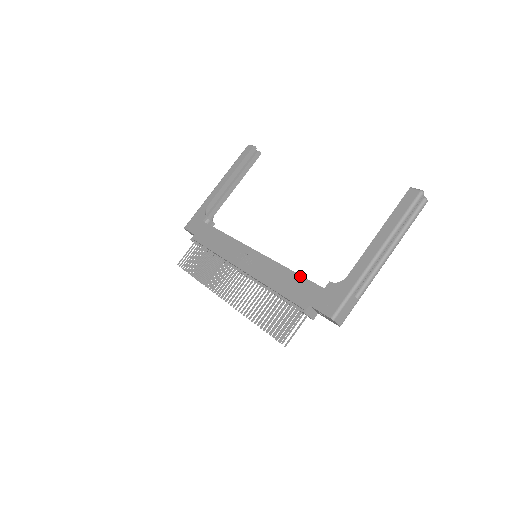
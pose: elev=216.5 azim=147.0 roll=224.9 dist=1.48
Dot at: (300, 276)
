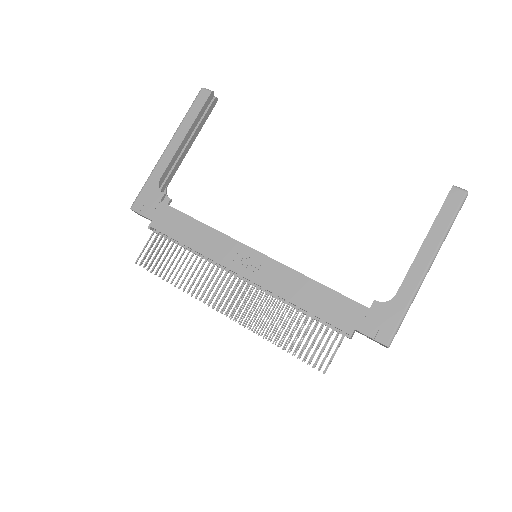
Dot at: (333, 291)
